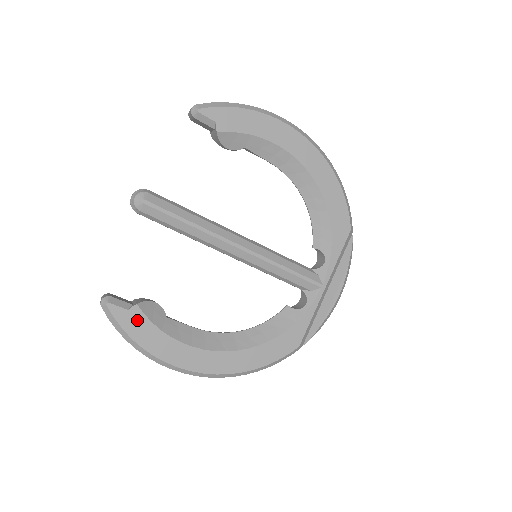
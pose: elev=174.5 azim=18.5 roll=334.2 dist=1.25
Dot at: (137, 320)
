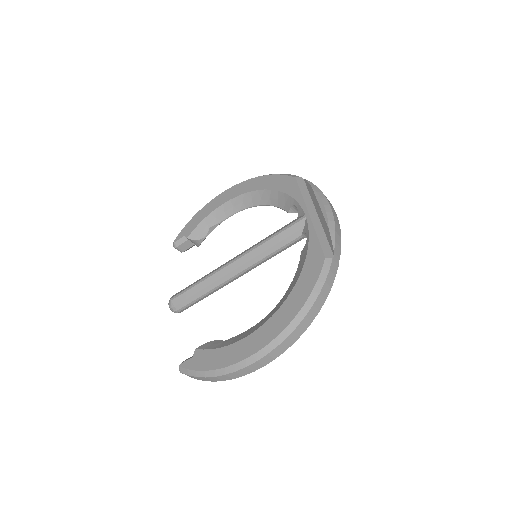
Dot at: (201, 357)
